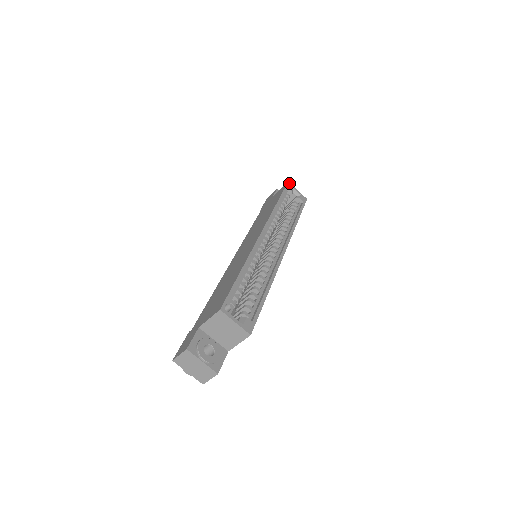
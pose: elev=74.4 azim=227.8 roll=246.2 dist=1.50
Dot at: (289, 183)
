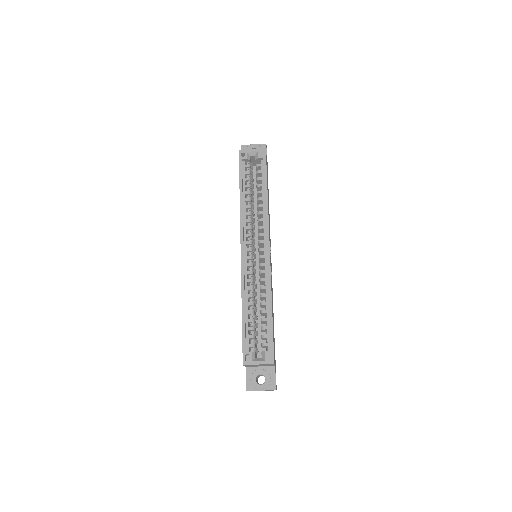
Dot at: (240, 151)
